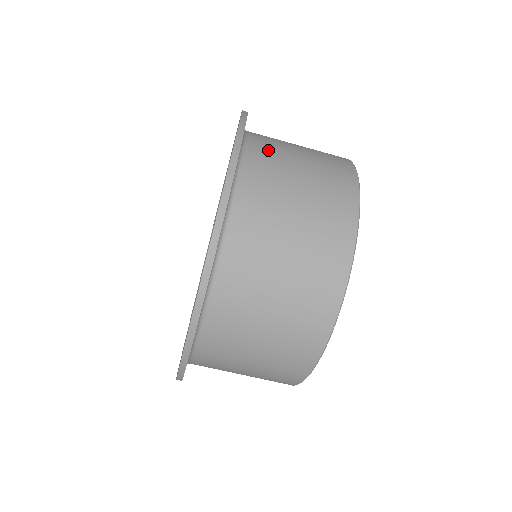
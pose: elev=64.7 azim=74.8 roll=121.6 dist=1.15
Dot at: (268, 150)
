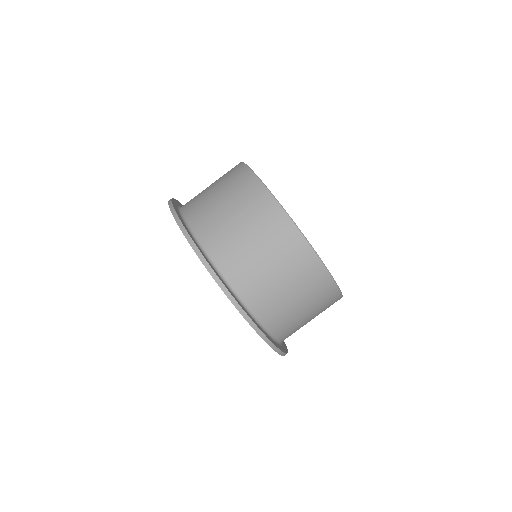
Dot at: (193, 198)
